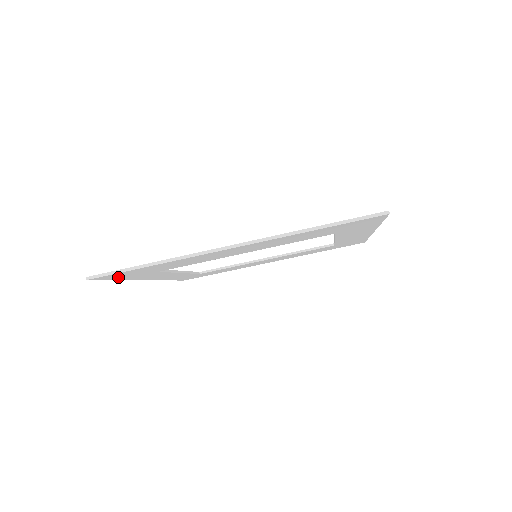
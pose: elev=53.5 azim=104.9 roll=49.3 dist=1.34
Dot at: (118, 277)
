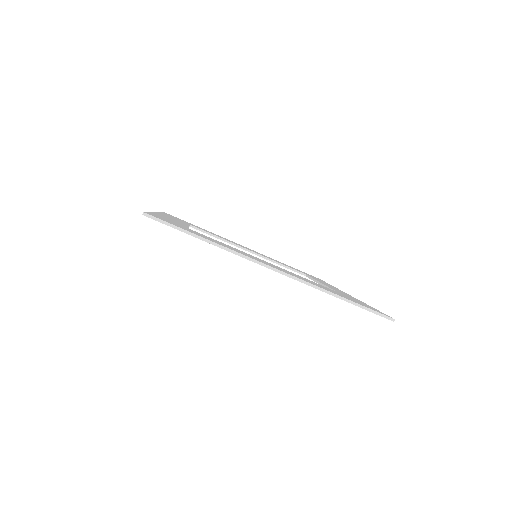
Dot at: occluded
